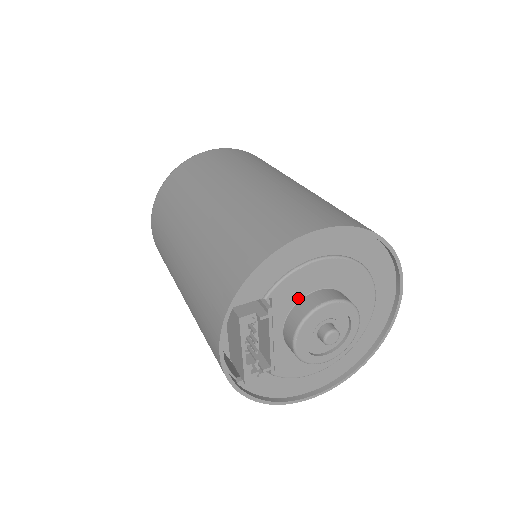
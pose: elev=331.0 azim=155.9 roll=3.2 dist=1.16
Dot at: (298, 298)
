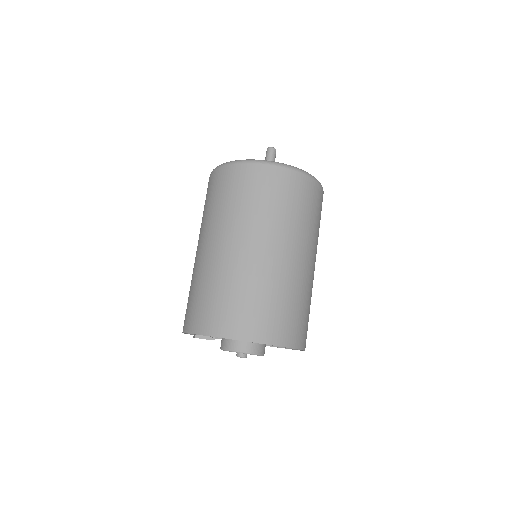
Dot at: occluded
